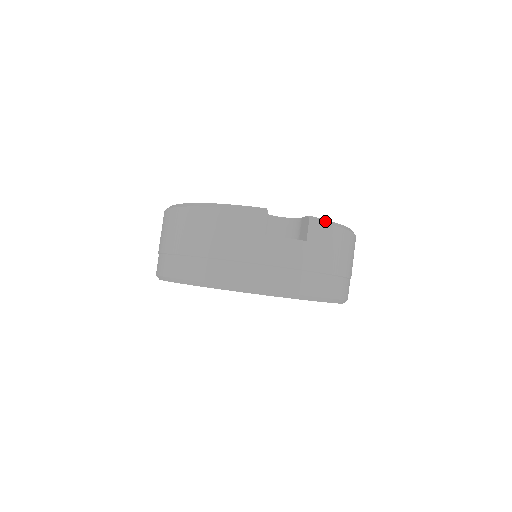
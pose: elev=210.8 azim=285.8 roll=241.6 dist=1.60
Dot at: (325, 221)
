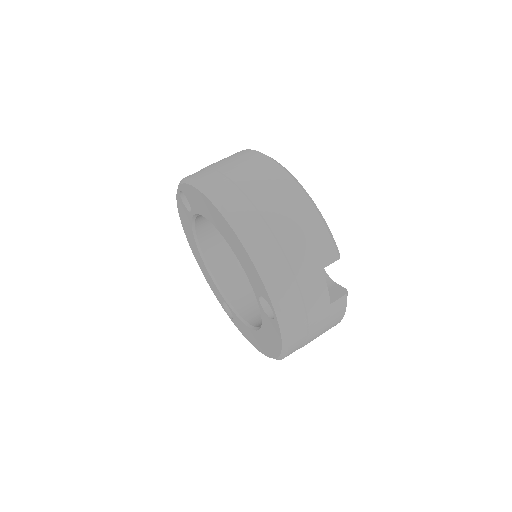
Dot at: occluded
